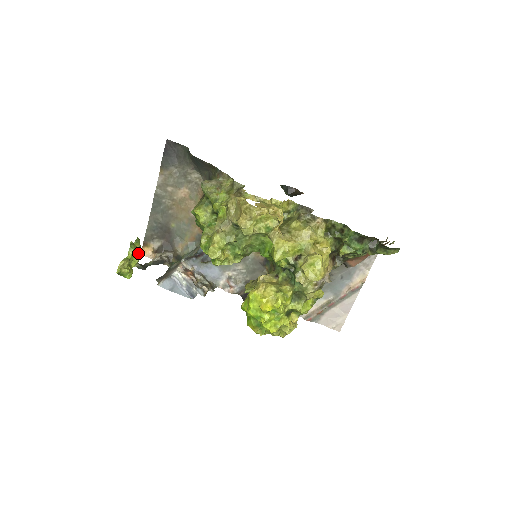
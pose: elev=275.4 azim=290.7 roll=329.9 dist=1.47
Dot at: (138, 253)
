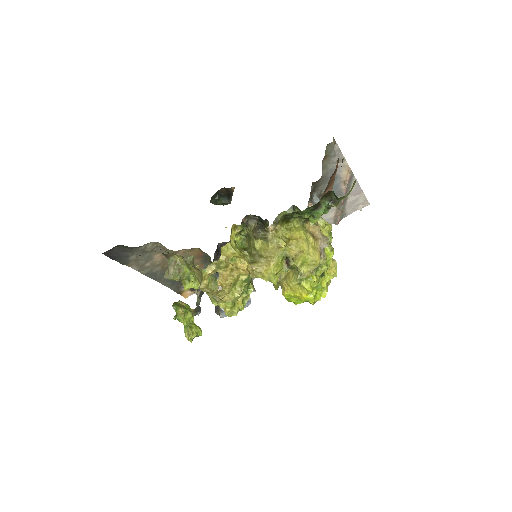
Dot at: (185, 313)
